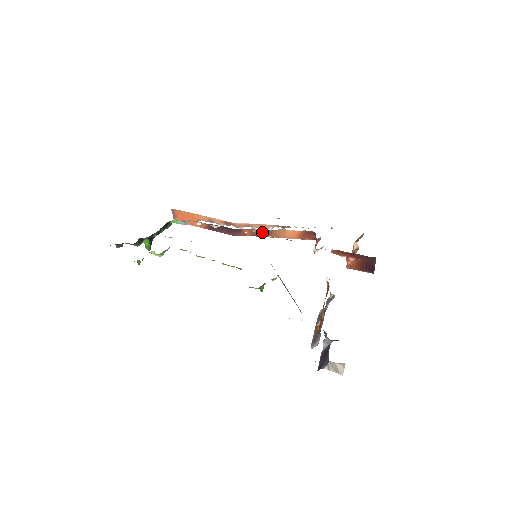
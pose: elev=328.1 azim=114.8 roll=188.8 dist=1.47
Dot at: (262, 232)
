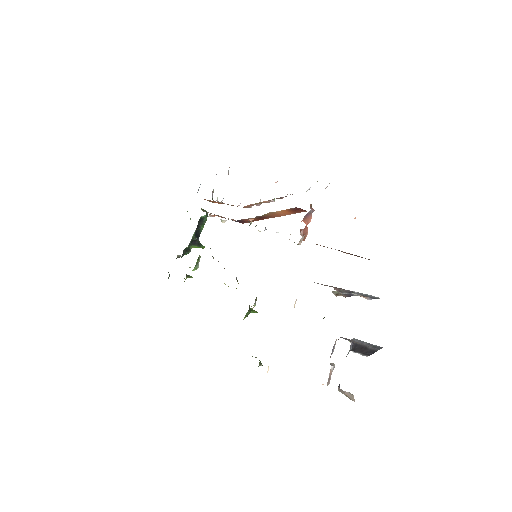
Dot at: (258, 218)
